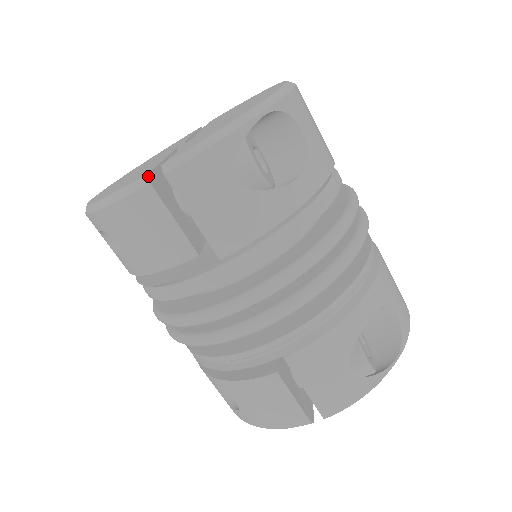
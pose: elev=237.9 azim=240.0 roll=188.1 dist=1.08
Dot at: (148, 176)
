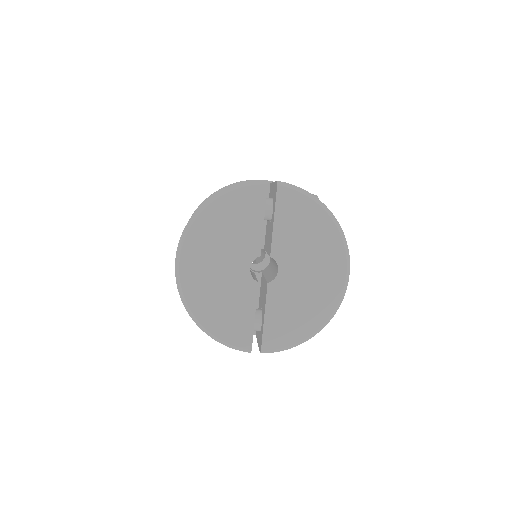
Dot at: occluded
